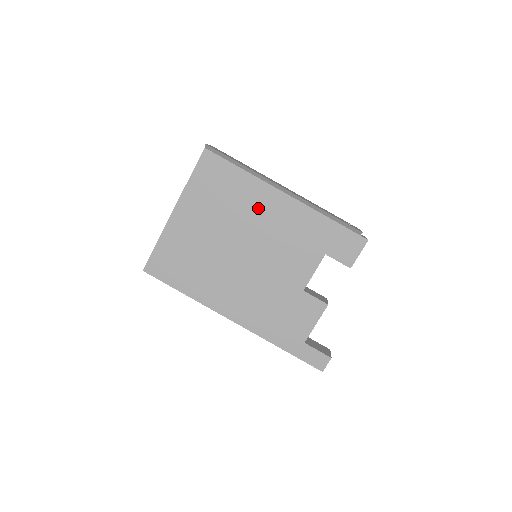
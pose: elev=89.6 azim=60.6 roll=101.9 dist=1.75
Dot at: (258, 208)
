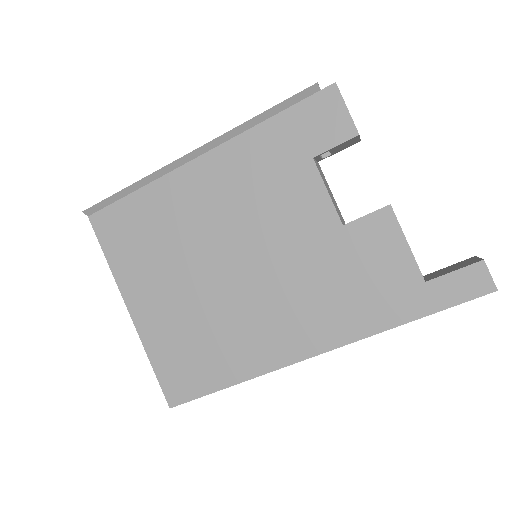
Dot at: (193, 205)
